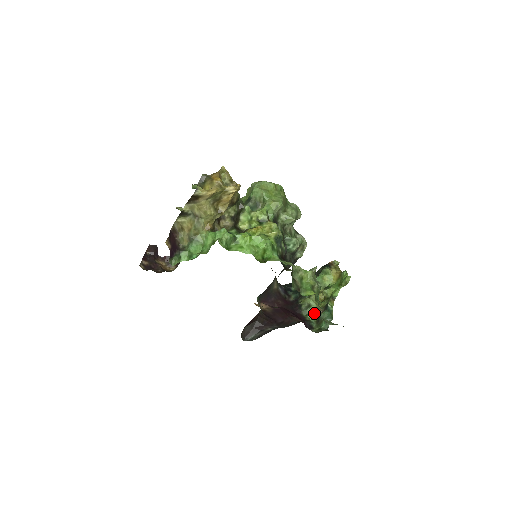
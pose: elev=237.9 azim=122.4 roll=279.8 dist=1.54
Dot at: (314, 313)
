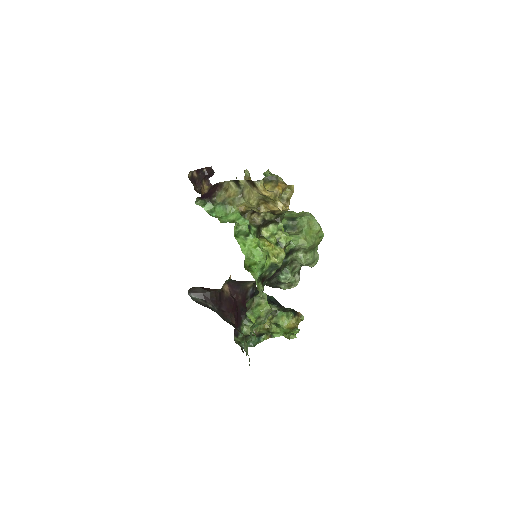
Dot at: occluded
